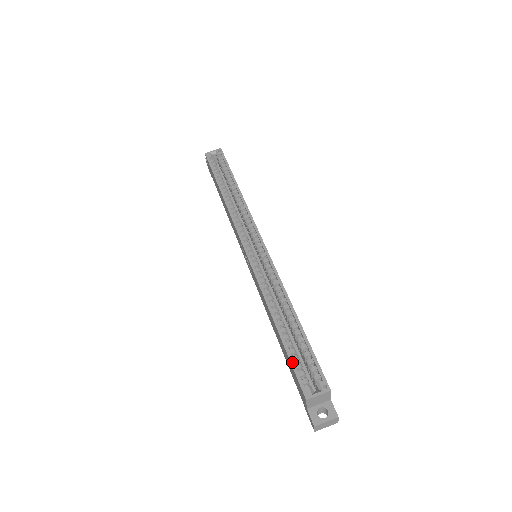
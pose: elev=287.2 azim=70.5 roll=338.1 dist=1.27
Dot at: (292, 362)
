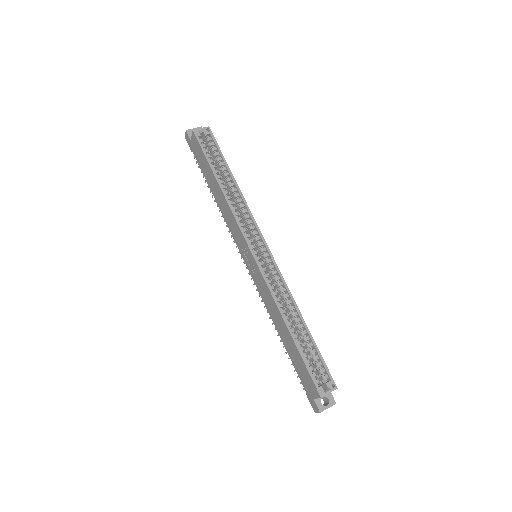
Dot at: (307, 366)
